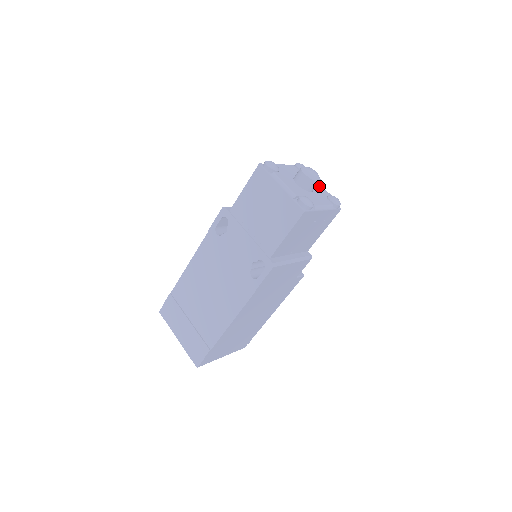
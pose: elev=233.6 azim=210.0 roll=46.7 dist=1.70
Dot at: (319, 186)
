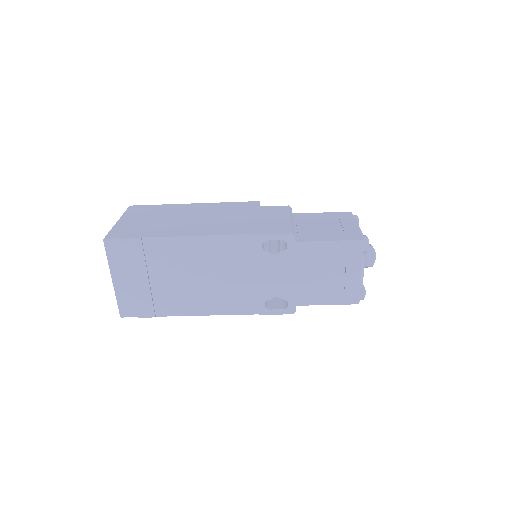
Dot at: occluded
